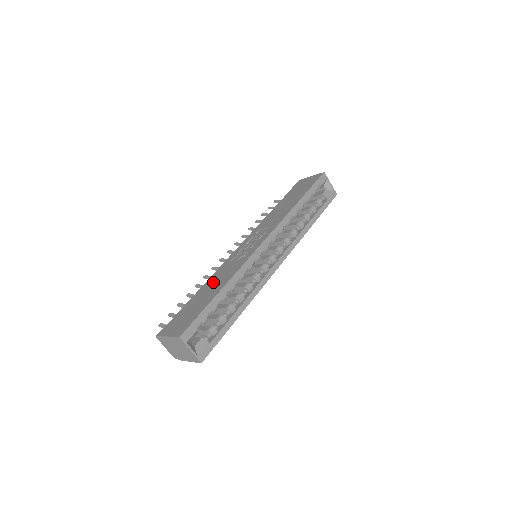
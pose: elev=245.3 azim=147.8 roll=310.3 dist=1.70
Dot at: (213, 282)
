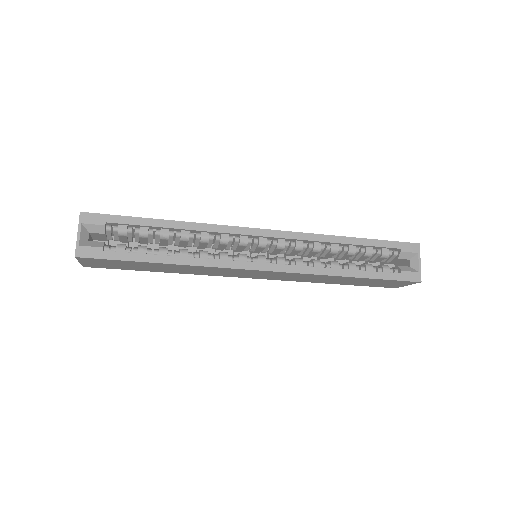
Dot at: occluded
